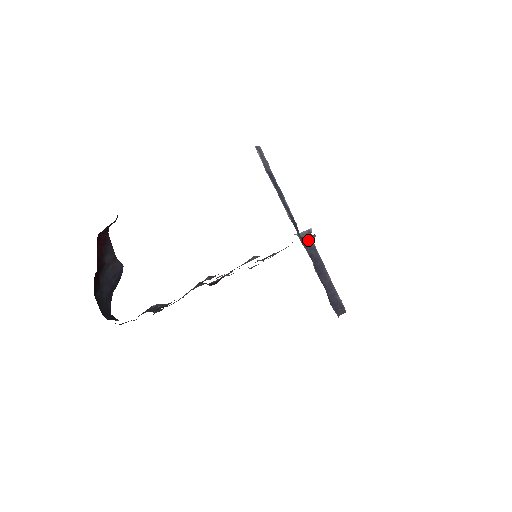
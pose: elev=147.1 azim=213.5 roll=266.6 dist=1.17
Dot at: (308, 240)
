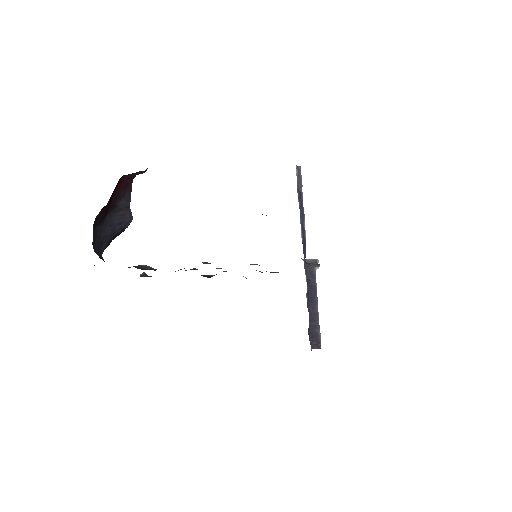
Dot at: (311, 266)
